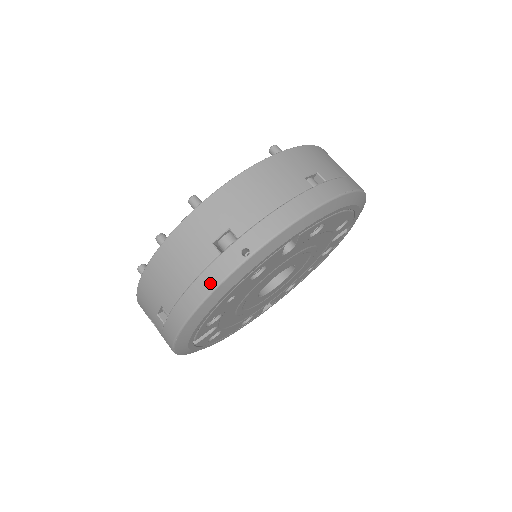
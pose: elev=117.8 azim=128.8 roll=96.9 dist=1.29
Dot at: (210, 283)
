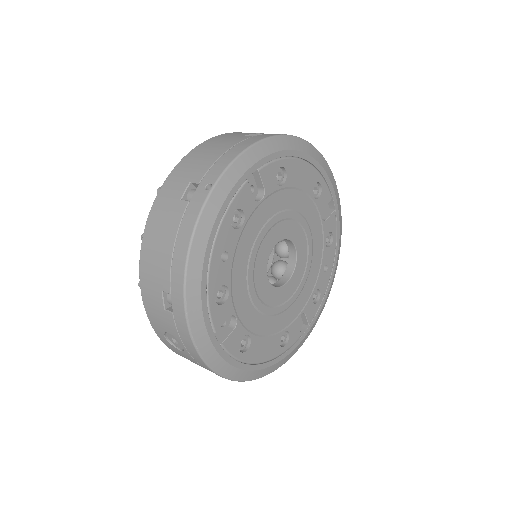
Dot at: (189, 228)
